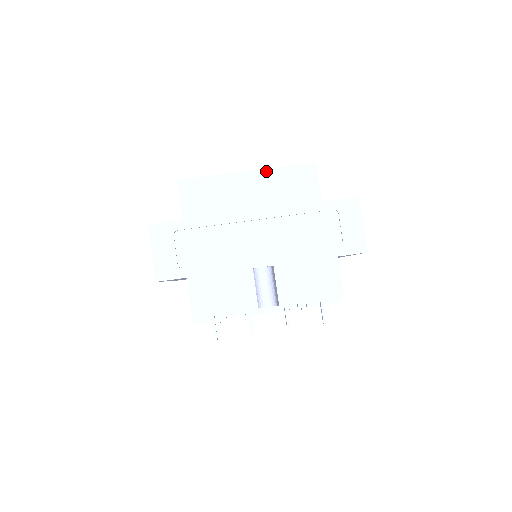
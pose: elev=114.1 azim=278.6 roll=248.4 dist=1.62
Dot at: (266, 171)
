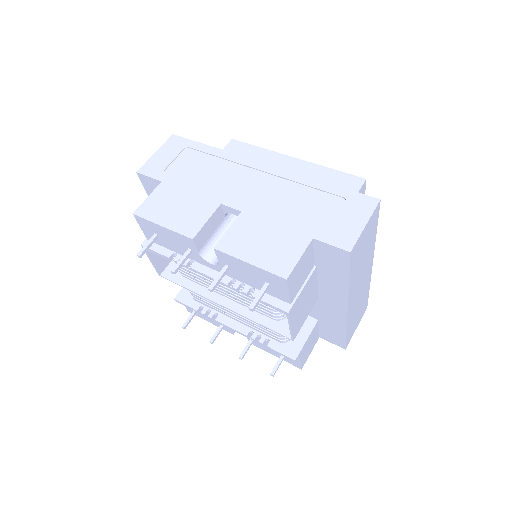
Dot at: (311, 165)
